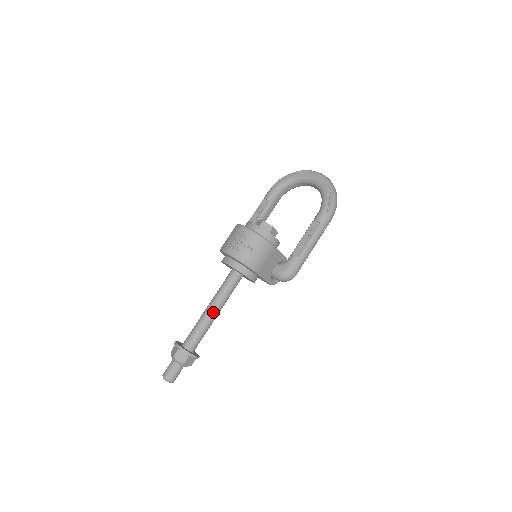
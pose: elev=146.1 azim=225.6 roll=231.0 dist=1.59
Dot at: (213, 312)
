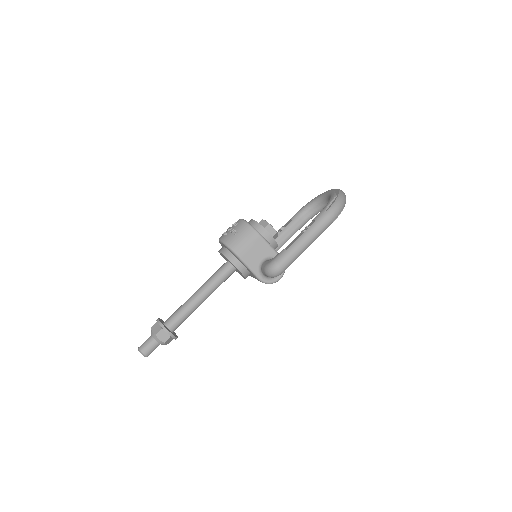
Dot at: (197, 295)
